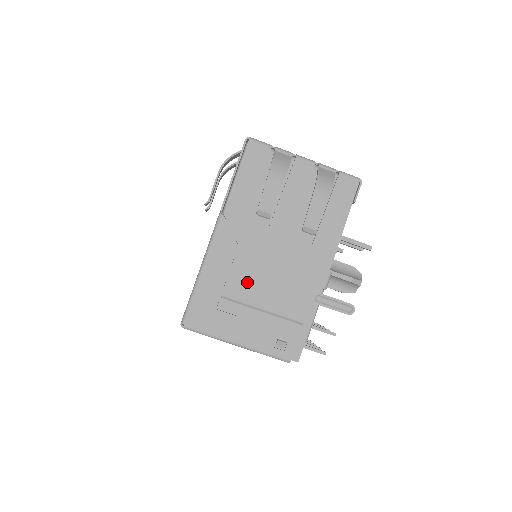
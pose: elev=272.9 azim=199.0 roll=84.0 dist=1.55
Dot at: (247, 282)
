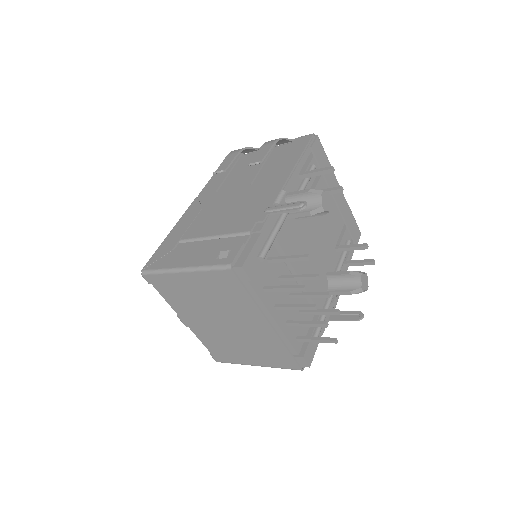
Dot at: (204, 224)
